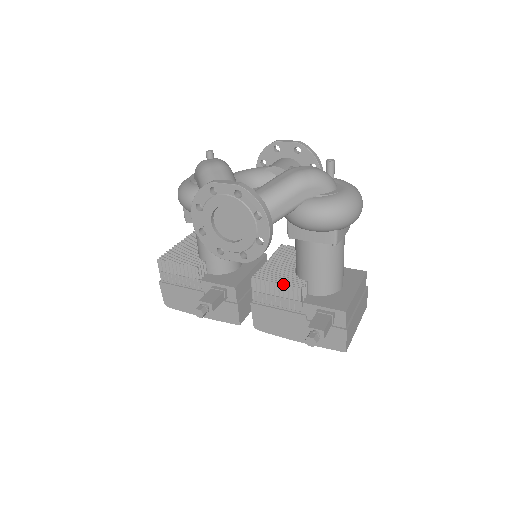
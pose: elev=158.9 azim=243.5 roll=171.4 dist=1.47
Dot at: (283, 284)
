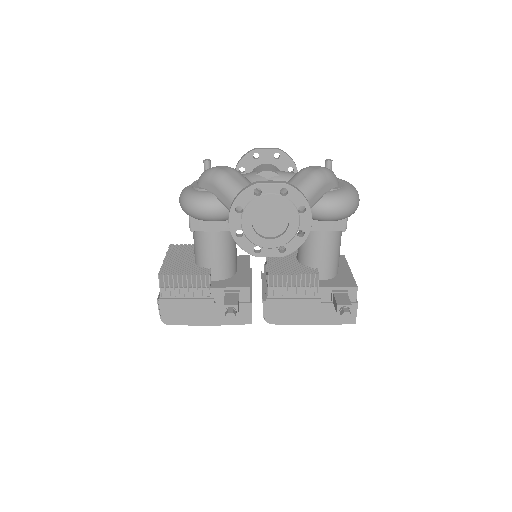
Dot at: (299, 274)
